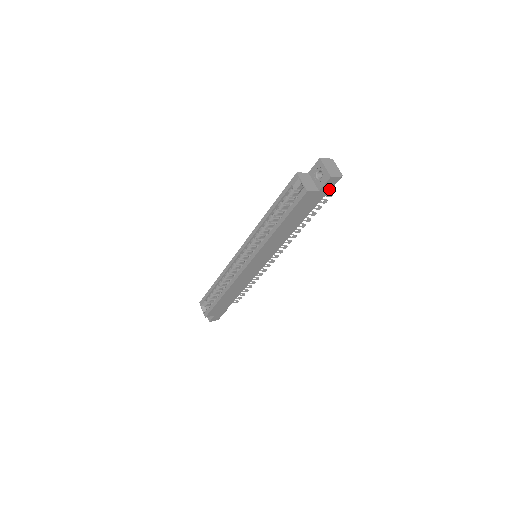
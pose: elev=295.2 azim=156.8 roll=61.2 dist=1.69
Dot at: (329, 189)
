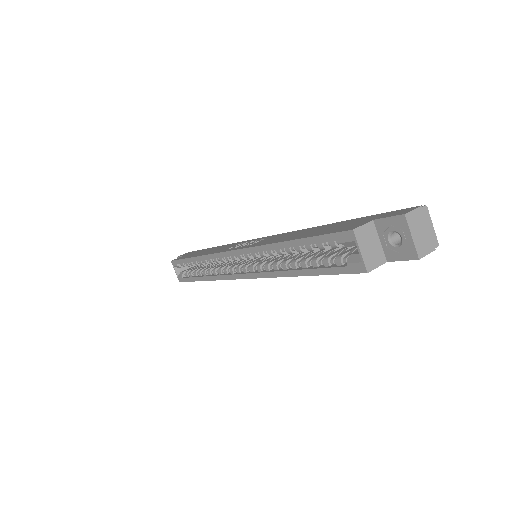
Dot at: occluded
